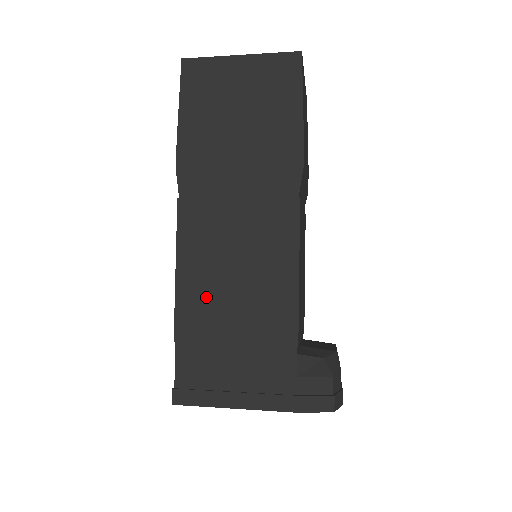
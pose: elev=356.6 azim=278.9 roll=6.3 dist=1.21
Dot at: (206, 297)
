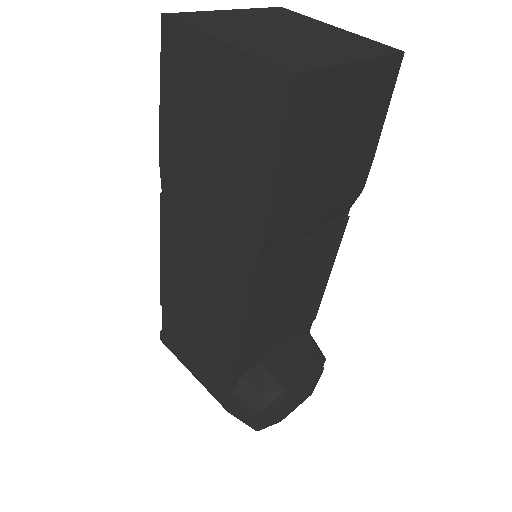
Dot at: (178, 292)
